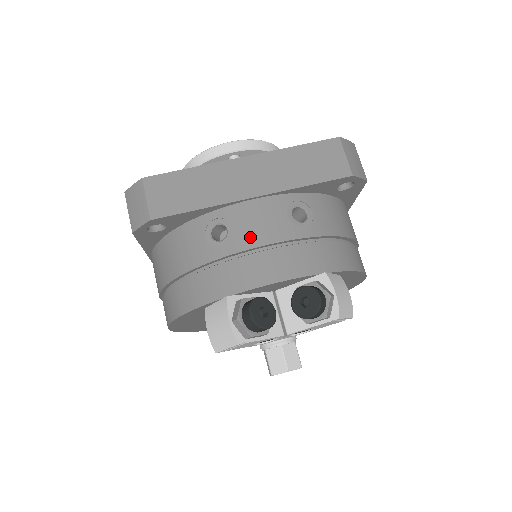
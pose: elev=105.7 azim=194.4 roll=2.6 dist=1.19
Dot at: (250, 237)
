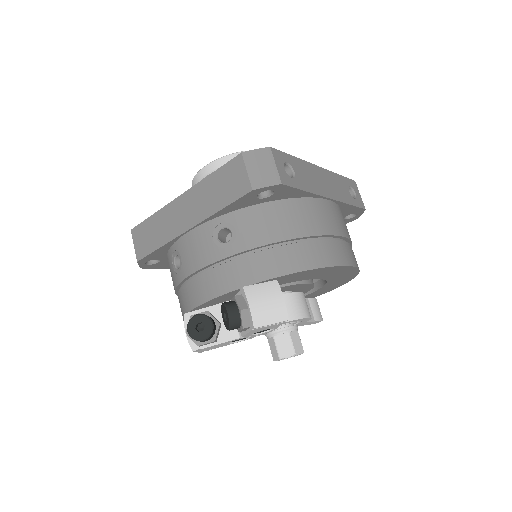
Dot at: (190, 265)
